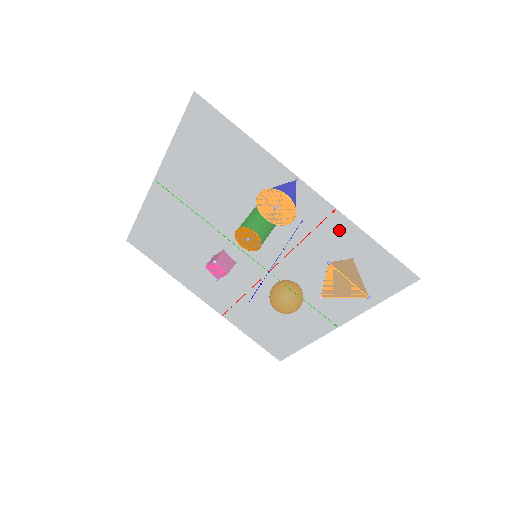
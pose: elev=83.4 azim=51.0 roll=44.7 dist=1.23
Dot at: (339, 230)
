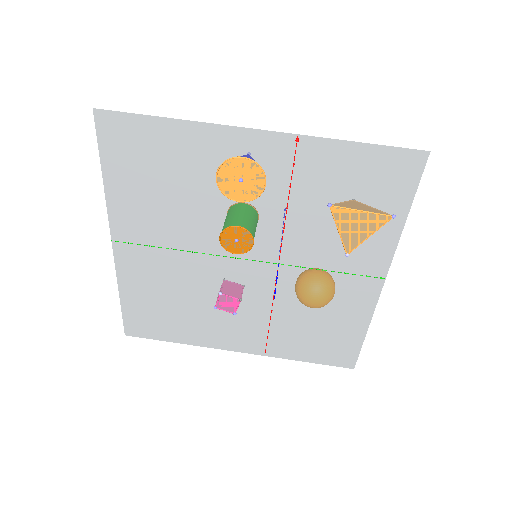
Dot at: (316, 158)
